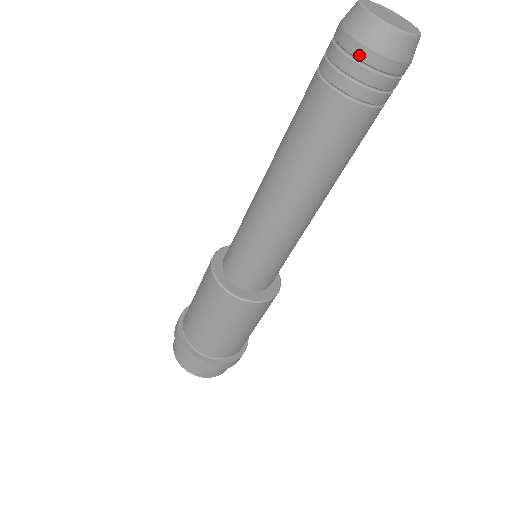
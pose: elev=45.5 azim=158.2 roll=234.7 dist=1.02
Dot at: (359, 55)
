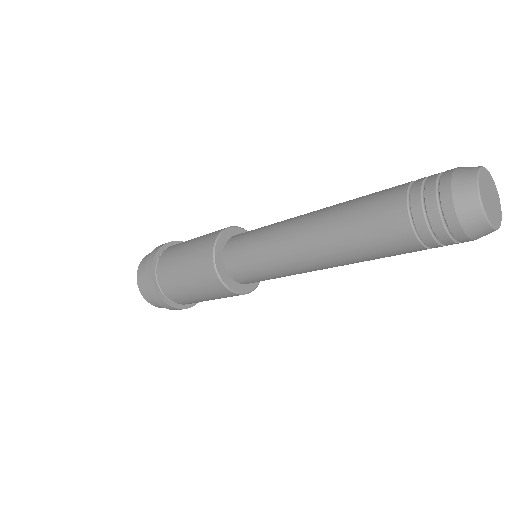
Dot at: (444, 201)
